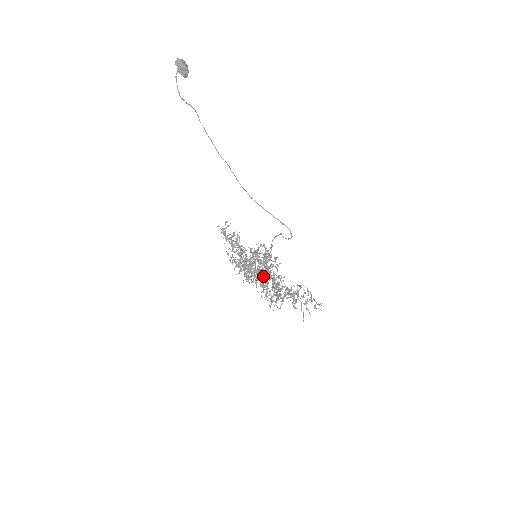
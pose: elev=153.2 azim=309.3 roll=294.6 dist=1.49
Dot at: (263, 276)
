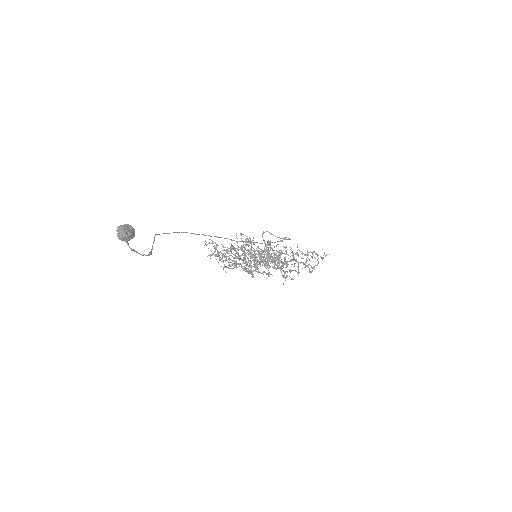
Dot at: (283, 277)
